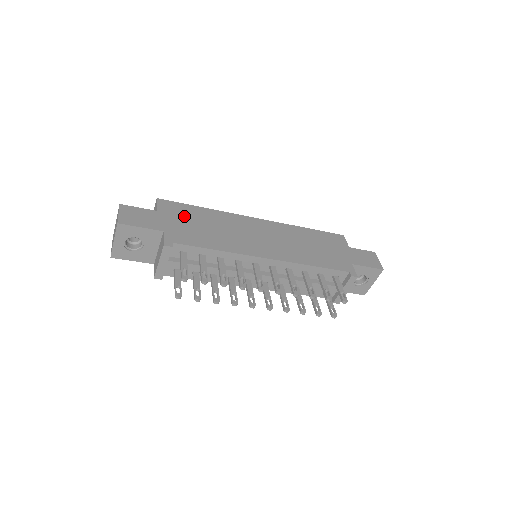
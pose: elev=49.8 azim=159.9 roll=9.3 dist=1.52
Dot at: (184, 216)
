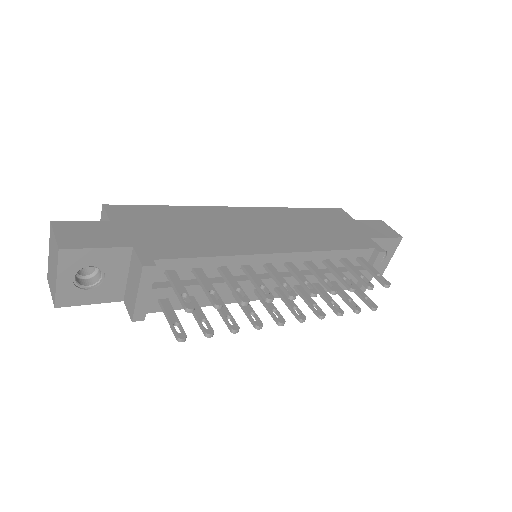
Dot at: (151, 221)
